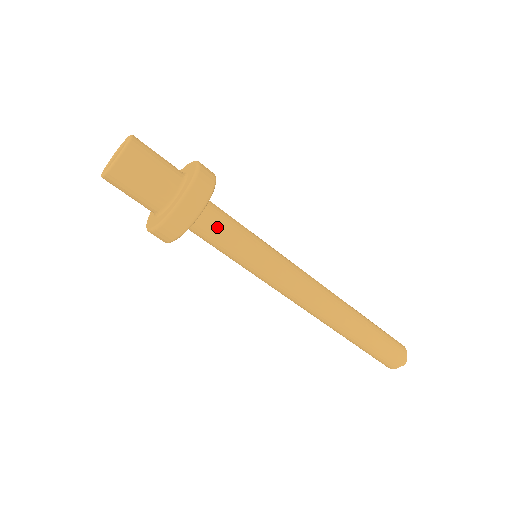
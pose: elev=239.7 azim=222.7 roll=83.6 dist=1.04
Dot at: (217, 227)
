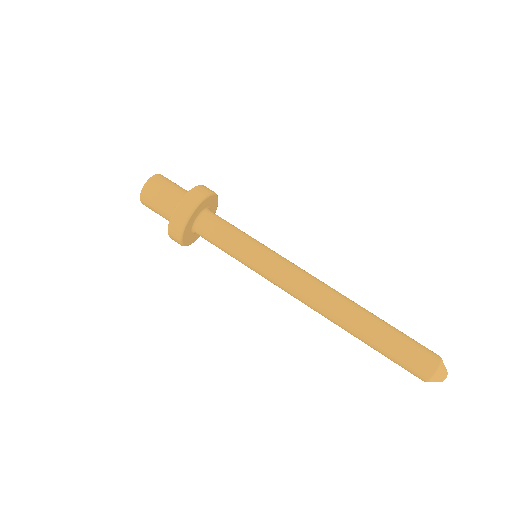
Dot at: (218, 224)
